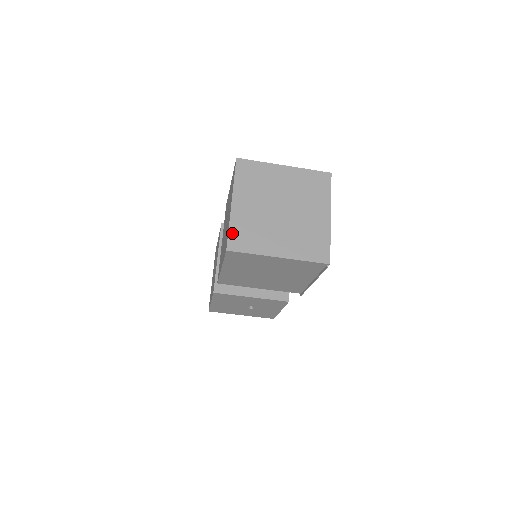
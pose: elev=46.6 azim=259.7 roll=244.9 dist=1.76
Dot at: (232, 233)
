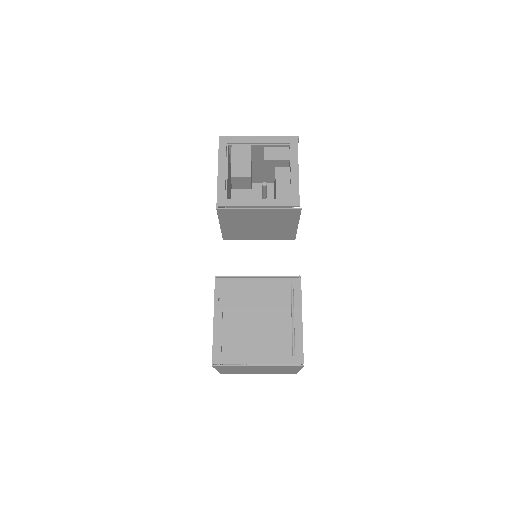
Dot at: (221, 372)
